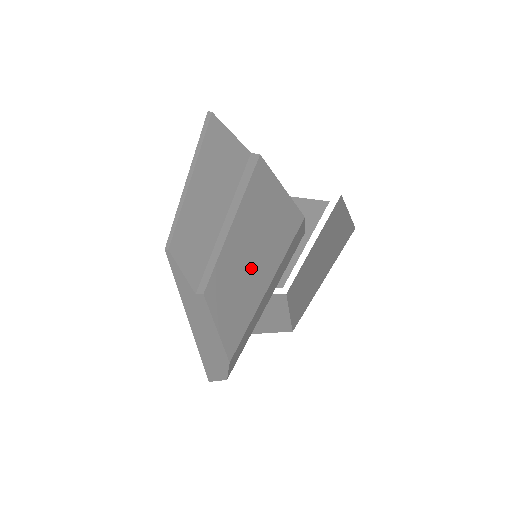
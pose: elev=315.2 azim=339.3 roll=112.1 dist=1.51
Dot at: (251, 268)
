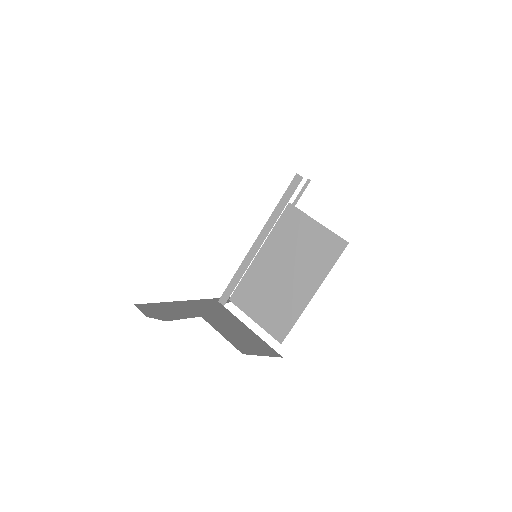
Dot at: occluded
